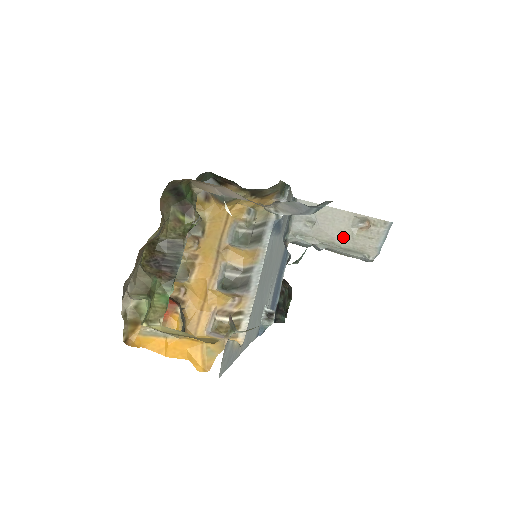
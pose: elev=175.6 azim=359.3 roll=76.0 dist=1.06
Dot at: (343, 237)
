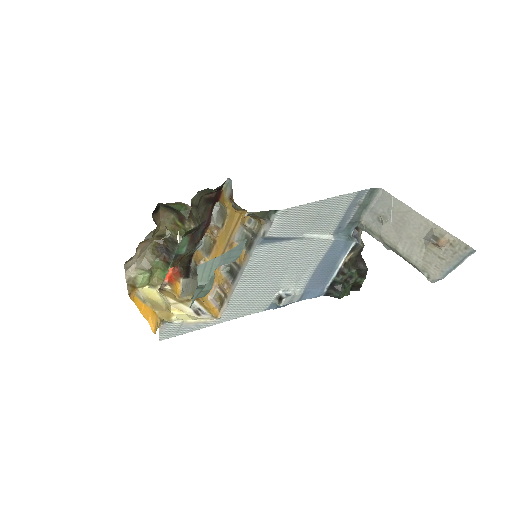
Dot at: (411, 246)
